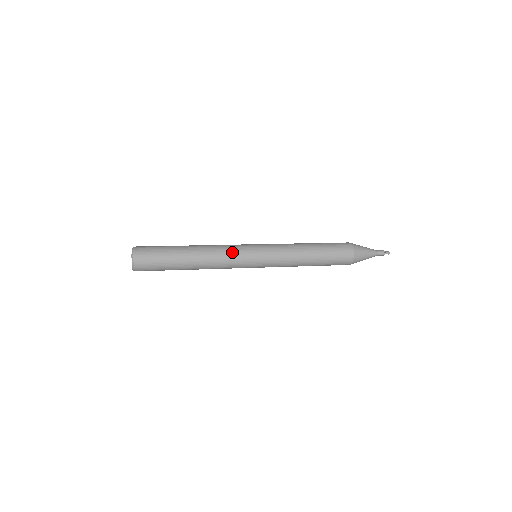
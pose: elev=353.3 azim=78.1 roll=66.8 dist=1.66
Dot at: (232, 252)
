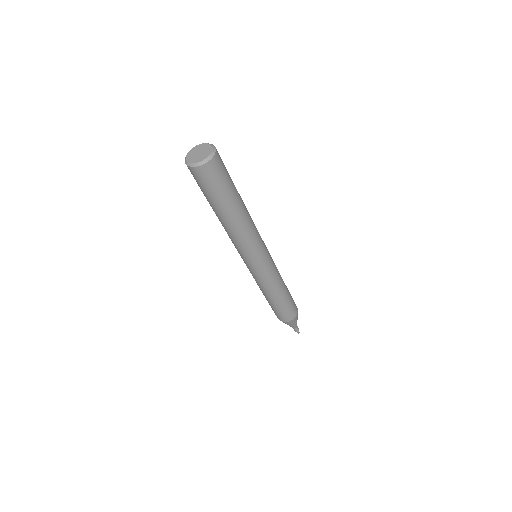
Dot at: (259, 238)
